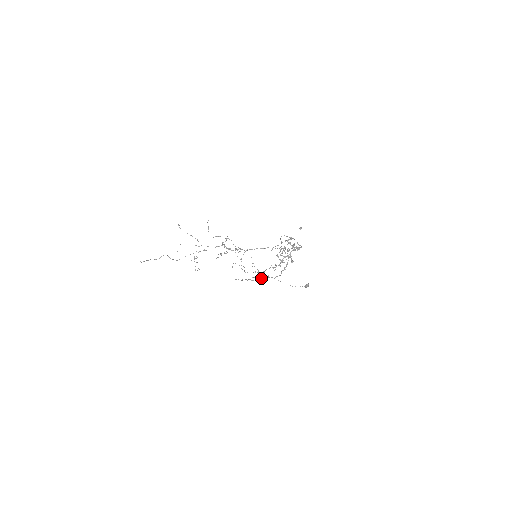
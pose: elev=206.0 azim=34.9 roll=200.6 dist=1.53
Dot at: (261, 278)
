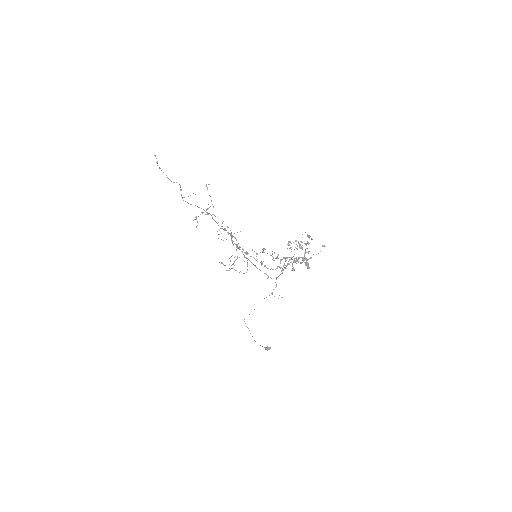
Dot at: (254, 258)
